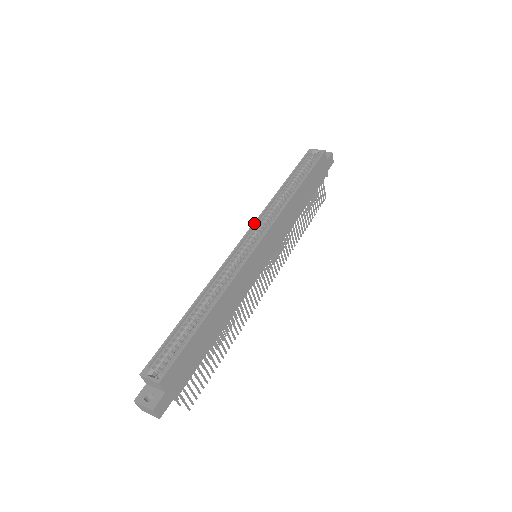
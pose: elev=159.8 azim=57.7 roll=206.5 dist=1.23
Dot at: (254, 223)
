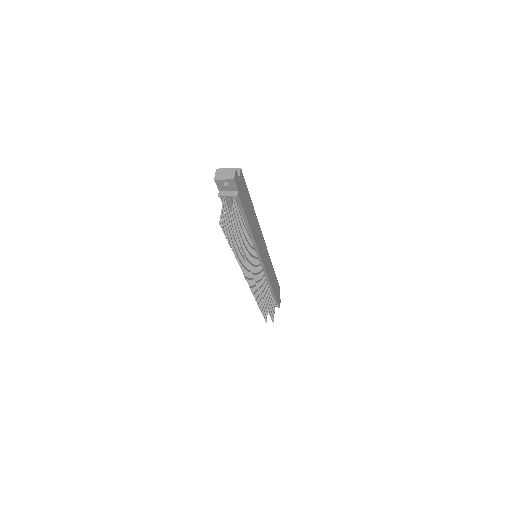
Dot at: occluded
